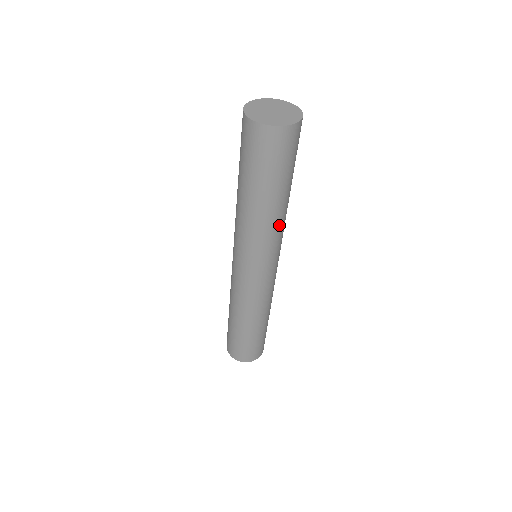
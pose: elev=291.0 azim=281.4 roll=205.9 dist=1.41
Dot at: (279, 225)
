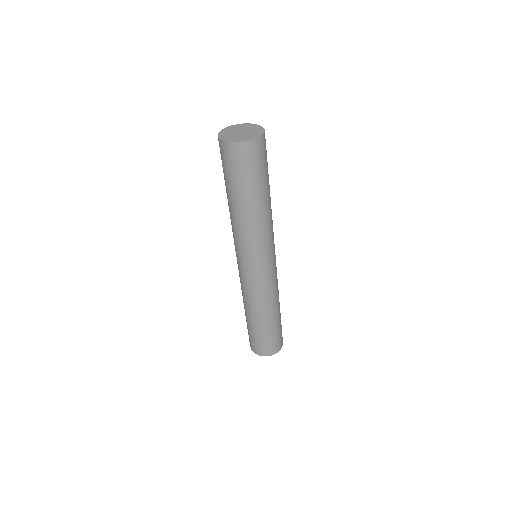
Dot at: (260, 227)
